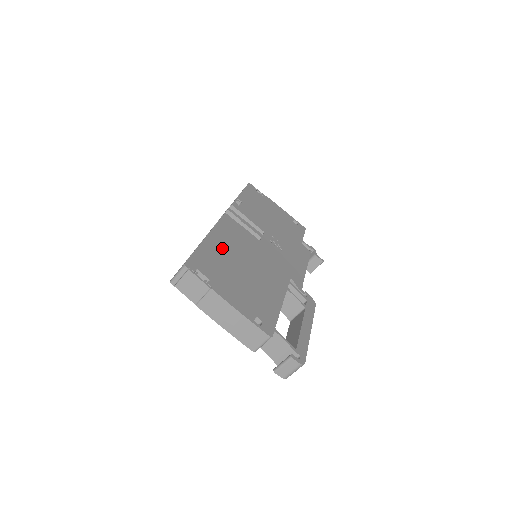
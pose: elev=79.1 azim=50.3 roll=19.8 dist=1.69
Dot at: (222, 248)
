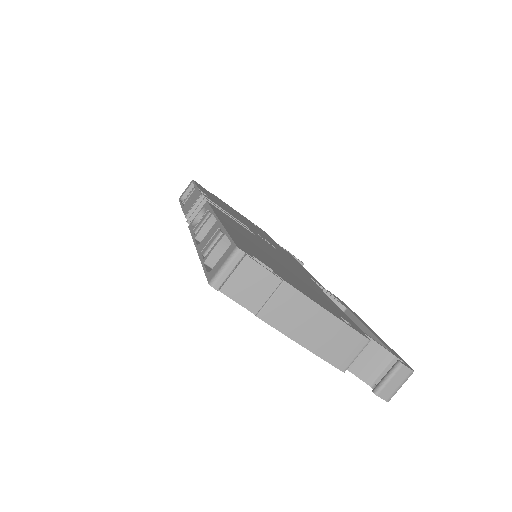
Dot at: (242, 236)
